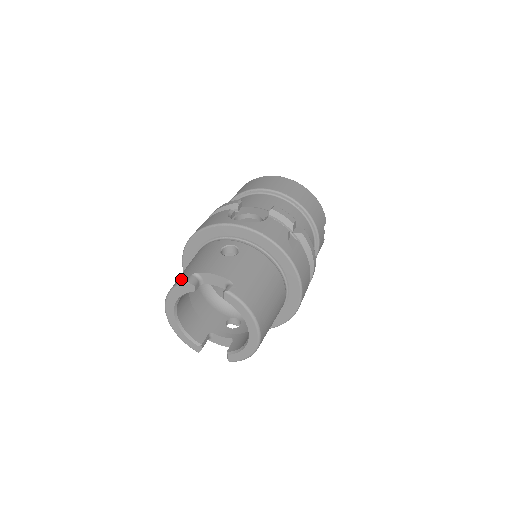
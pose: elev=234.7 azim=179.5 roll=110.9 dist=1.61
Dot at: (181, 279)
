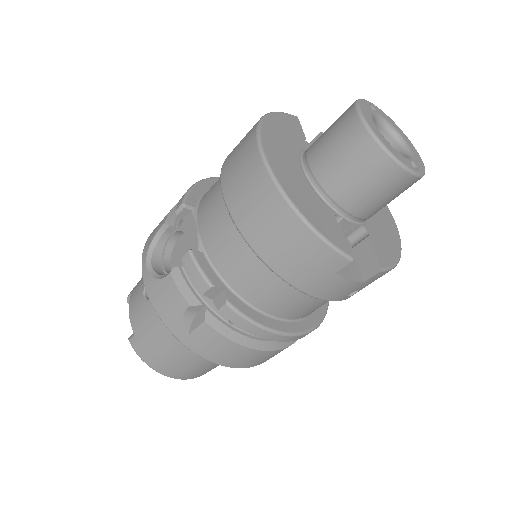
Dot at: occluded
